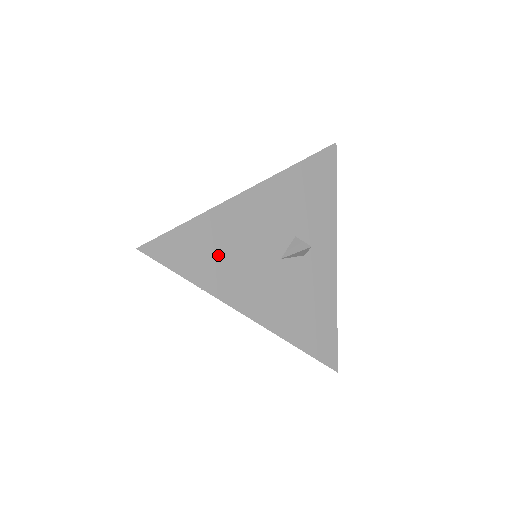
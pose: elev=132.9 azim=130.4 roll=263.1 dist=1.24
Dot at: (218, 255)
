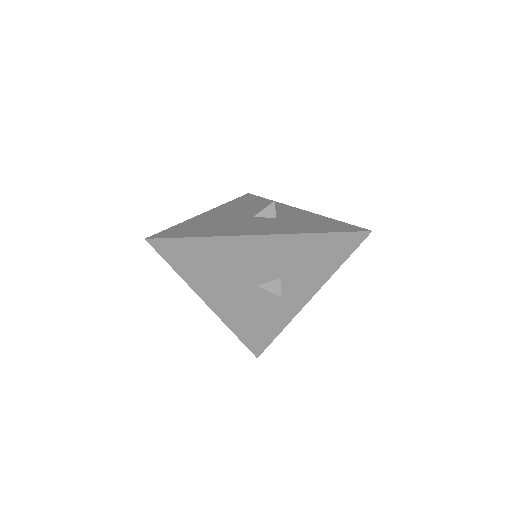
Dot at: (207, 265)
